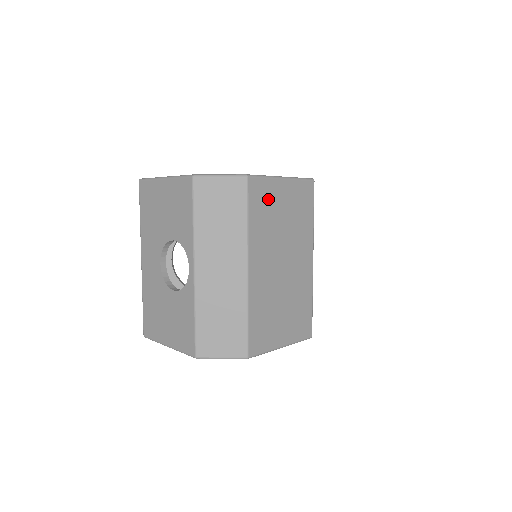
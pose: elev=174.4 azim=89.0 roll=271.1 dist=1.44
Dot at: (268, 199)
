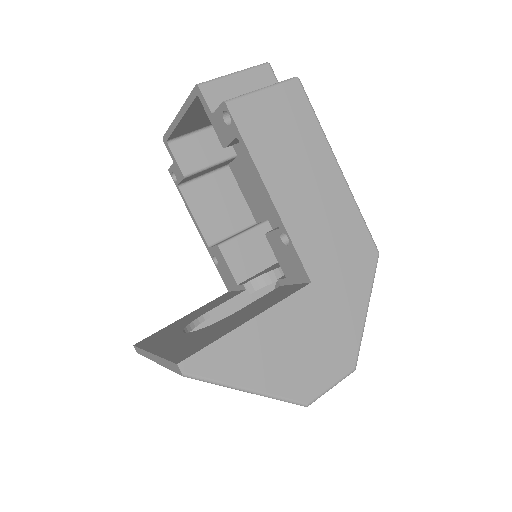
Dot at: occluded
